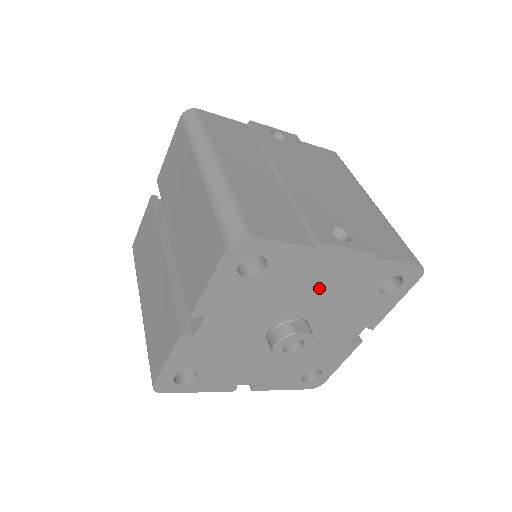
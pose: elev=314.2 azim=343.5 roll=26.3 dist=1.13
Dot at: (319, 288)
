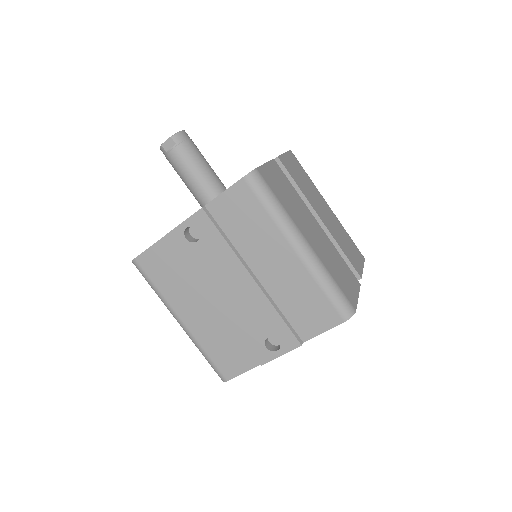
Dot at: occluded
